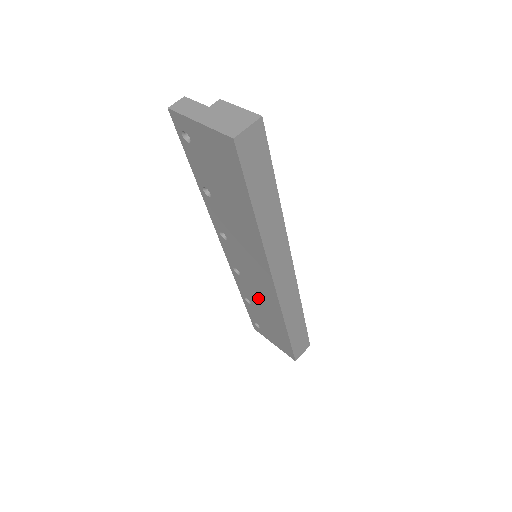
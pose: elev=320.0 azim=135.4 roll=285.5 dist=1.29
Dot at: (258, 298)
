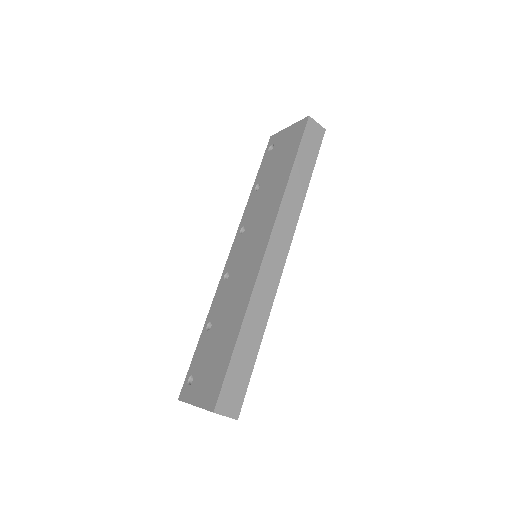
Dot at: (230, 300)
